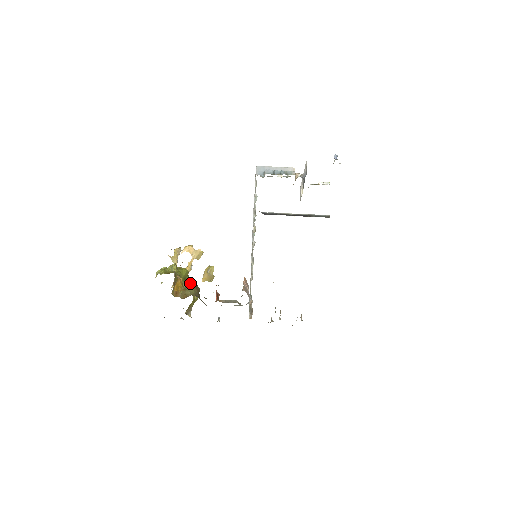
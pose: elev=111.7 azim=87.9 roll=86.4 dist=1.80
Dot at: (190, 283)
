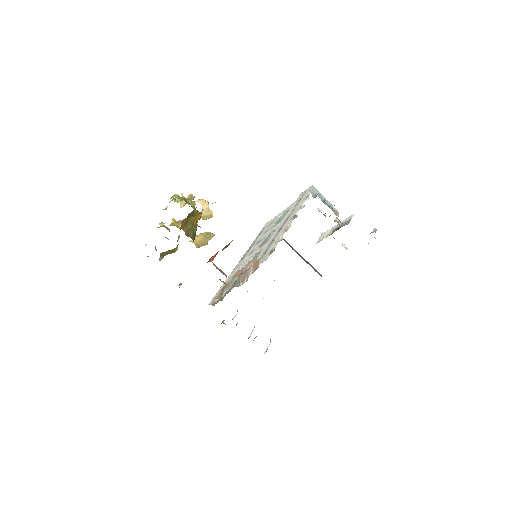
Dot at: (194, 229)
